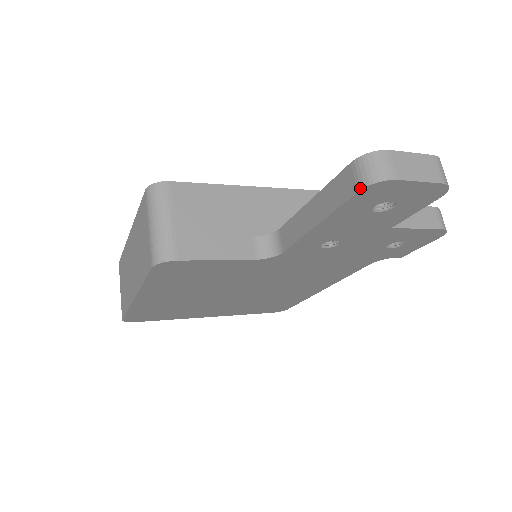
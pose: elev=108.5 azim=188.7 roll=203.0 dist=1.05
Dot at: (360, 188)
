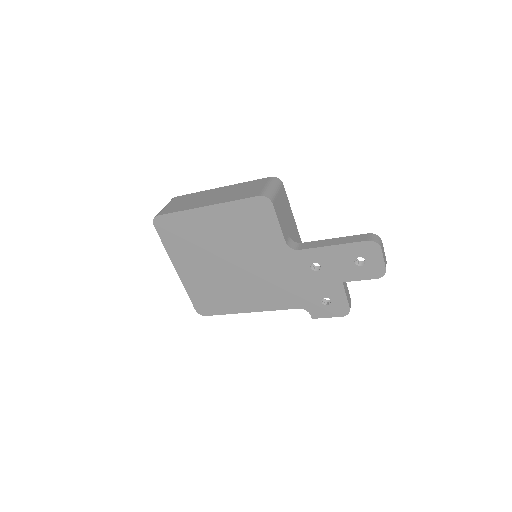
Dot at: (369, 240)
